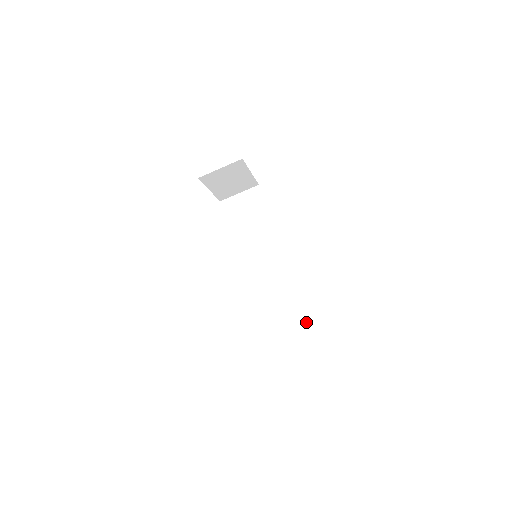
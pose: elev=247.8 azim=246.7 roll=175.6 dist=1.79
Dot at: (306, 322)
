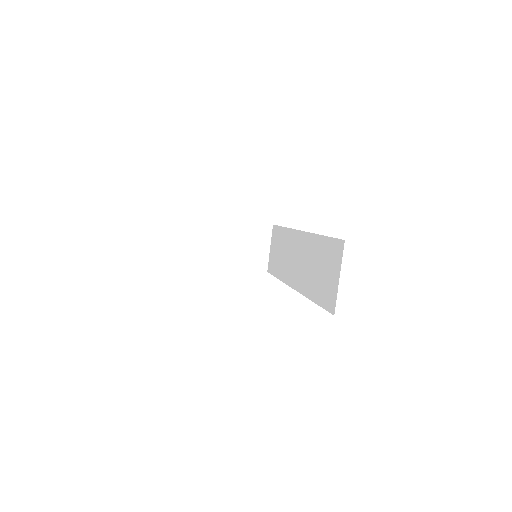
Dot at: (336, 243)
